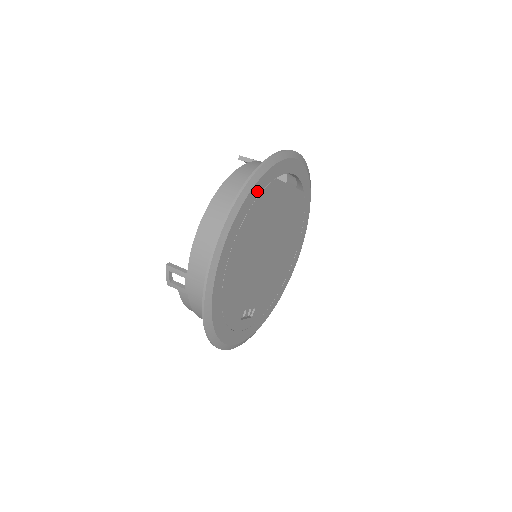
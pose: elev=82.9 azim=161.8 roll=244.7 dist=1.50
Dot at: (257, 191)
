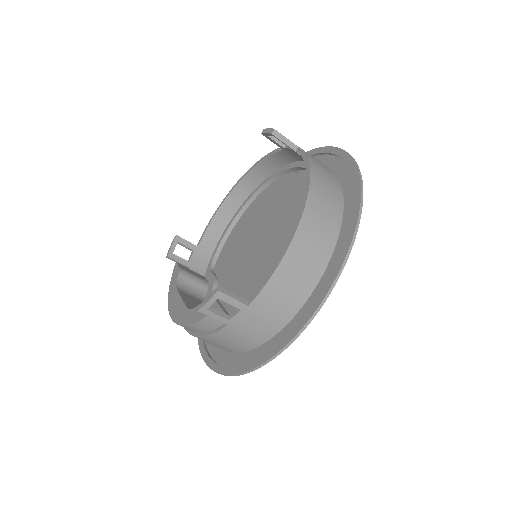
Dot at: (348, 214)
